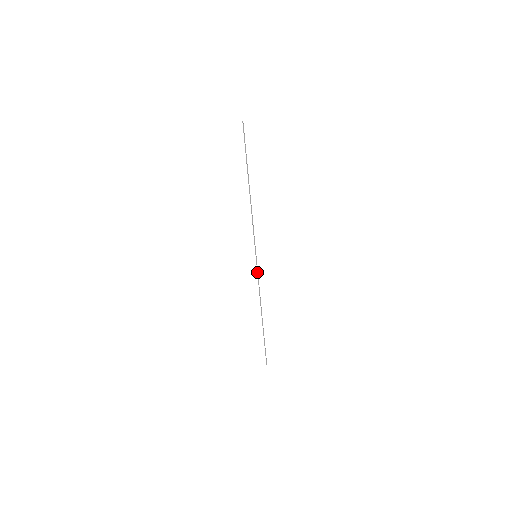
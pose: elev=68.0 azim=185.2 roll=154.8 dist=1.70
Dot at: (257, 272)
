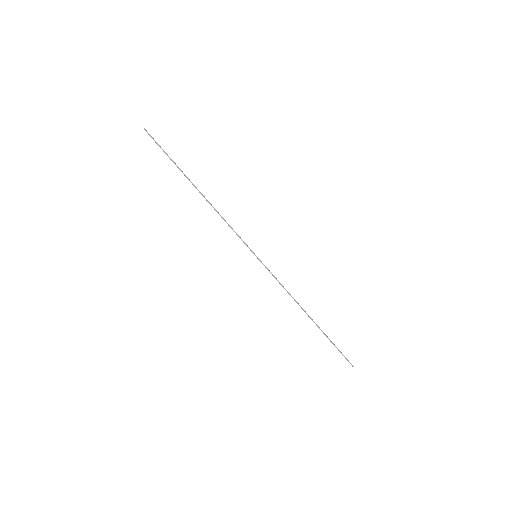
Dot at: occluded
